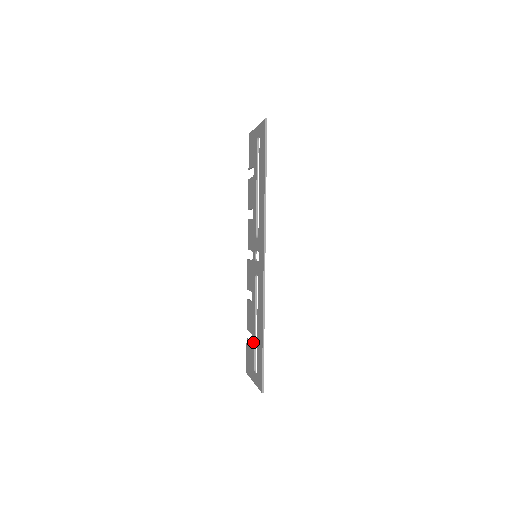
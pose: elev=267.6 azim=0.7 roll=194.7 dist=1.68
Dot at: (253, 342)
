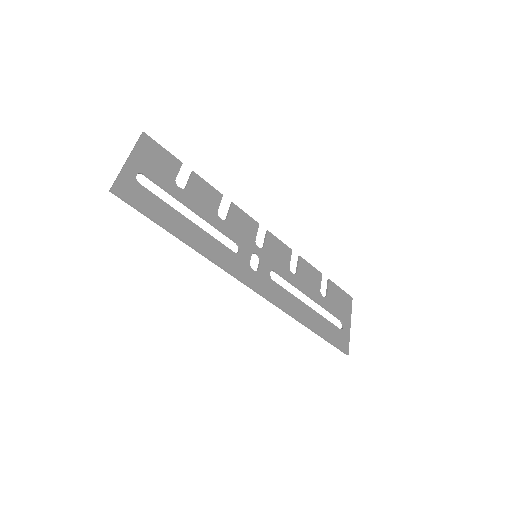
Dot at: (322, 304)
